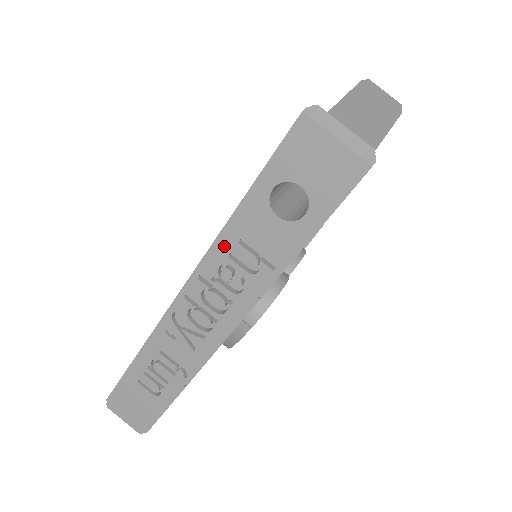
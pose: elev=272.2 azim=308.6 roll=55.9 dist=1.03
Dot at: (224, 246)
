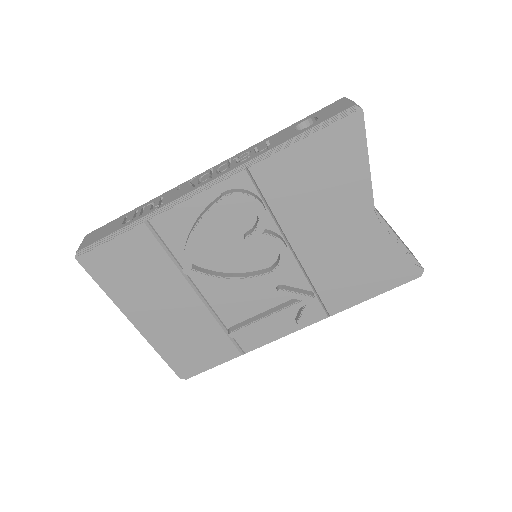
Dot at: (258, 144)
